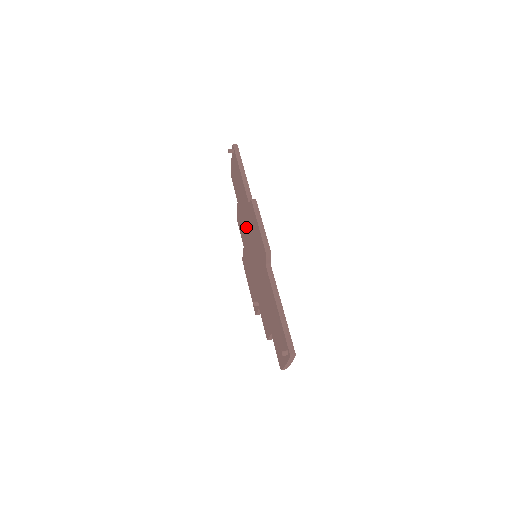
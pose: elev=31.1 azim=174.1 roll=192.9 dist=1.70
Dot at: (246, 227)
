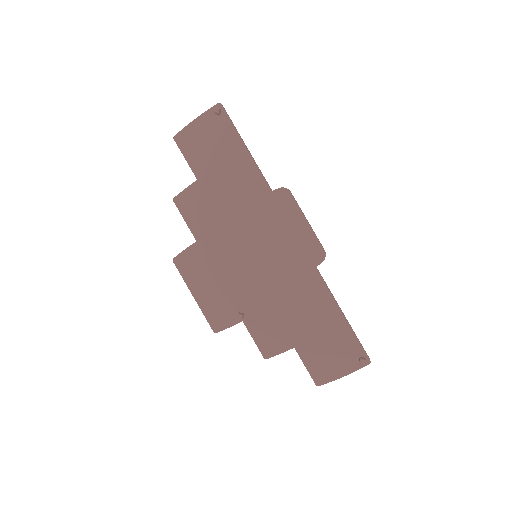
Dot at: (235, 217)
